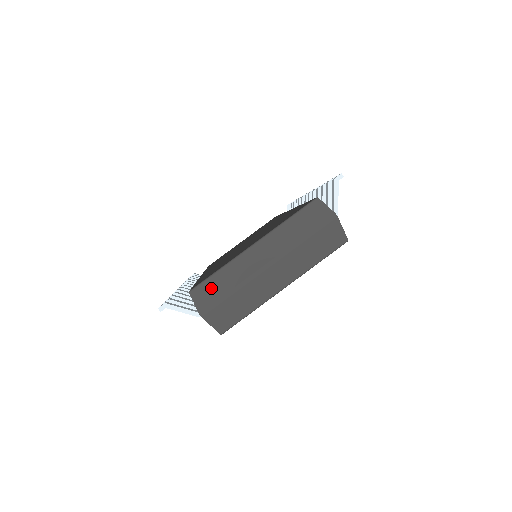
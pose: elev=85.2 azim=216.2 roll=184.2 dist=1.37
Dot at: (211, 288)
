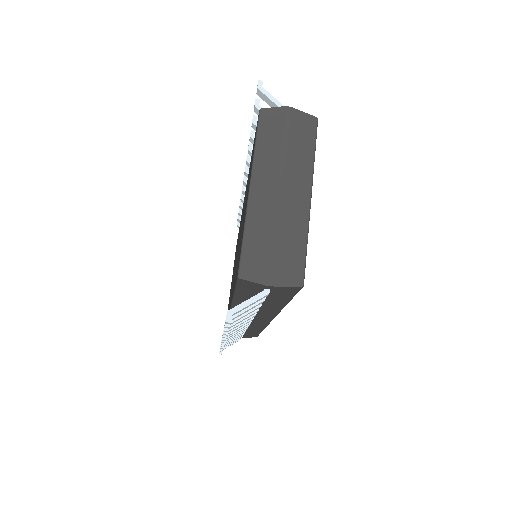
Dot at: (253, 255)
